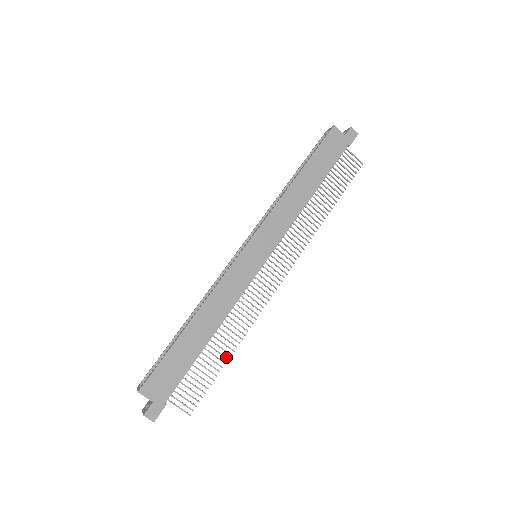
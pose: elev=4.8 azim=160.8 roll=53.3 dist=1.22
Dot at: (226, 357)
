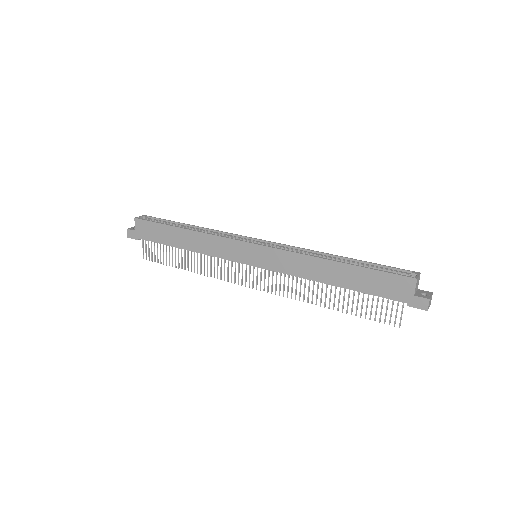
Dot at: (182, 267)
